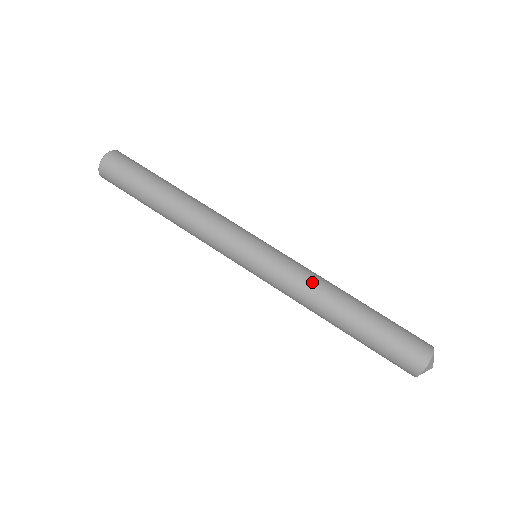
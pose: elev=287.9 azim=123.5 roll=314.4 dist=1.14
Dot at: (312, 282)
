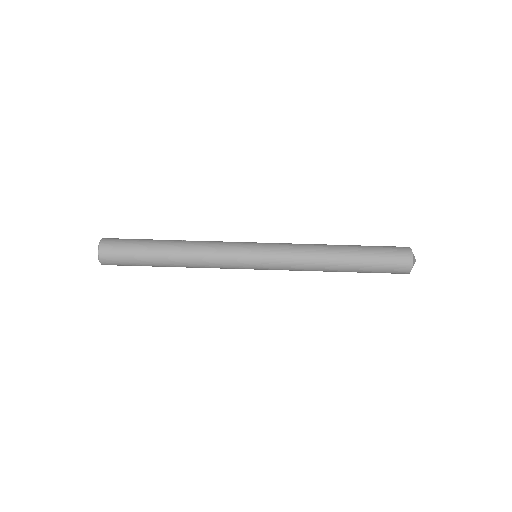
Dot at: (307, 247)
